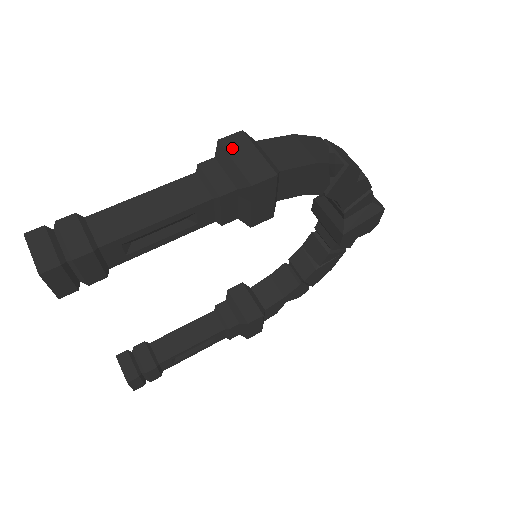
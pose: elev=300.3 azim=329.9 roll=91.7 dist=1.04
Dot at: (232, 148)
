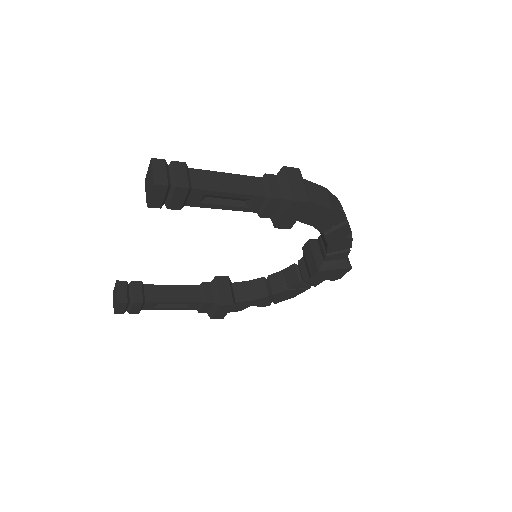
Dot at: (290, 175)
